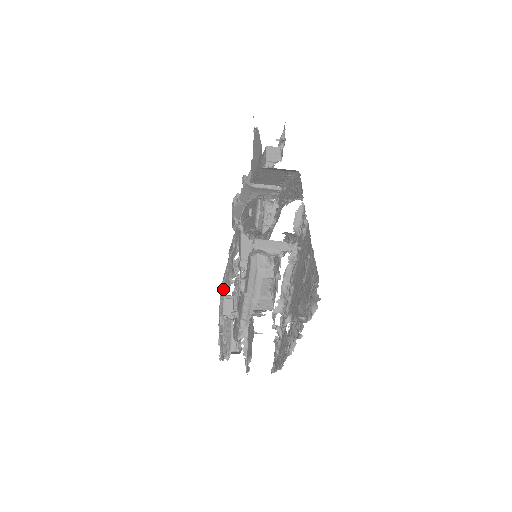
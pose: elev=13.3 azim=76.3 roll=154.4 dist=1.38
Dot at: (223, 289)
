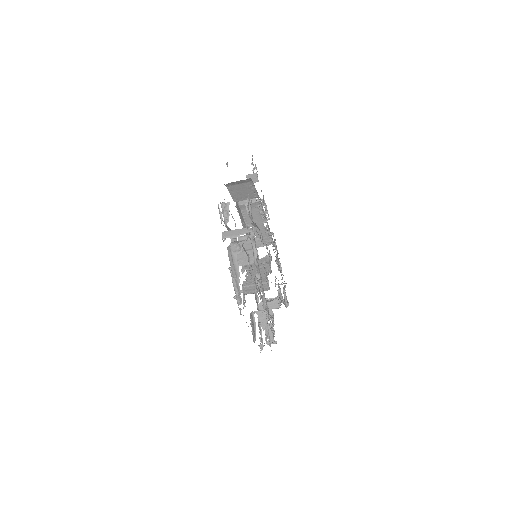
Dot at: (255, 297)
